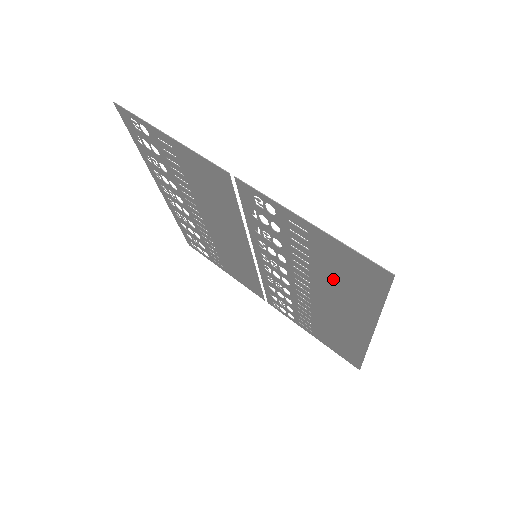
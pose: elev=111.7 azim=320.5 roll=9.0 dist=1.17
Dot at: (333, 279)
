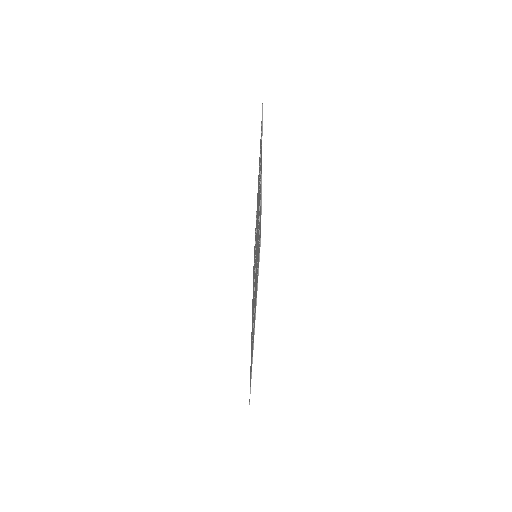
Dot at: occluded
